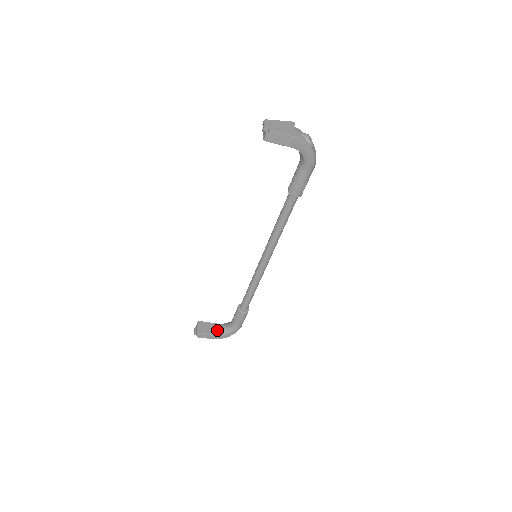
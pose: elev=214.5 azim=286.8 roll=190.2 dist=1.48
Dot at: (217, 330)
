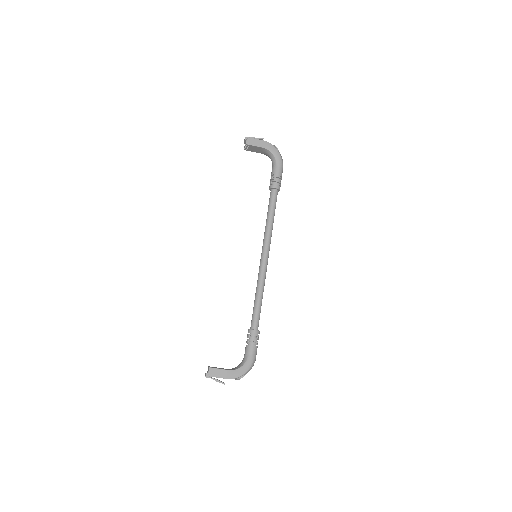
Dot at: (230, 369)
